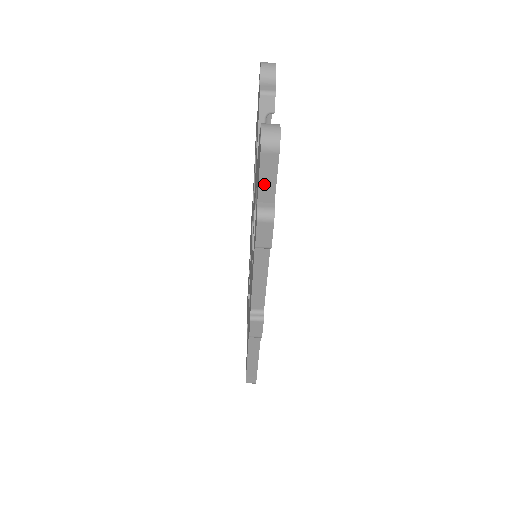
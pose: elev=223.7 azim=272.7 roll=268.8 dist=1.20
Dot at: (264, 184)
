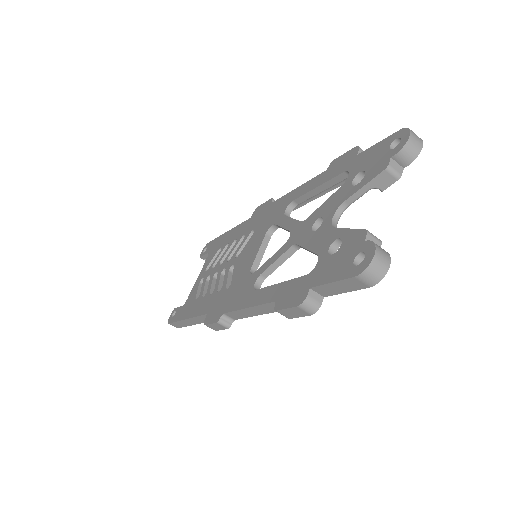
Dot at: (331, 287)
